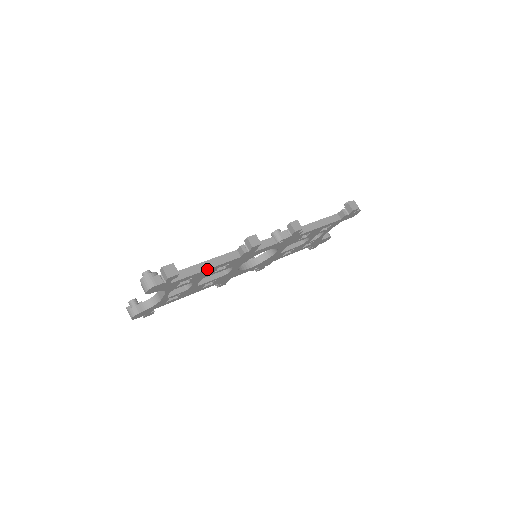
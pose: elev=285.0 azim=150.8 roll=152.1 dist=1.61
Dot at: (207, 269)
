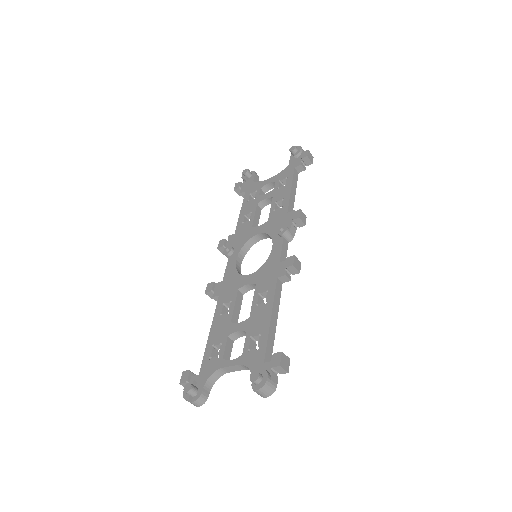
Dot at: occluded
